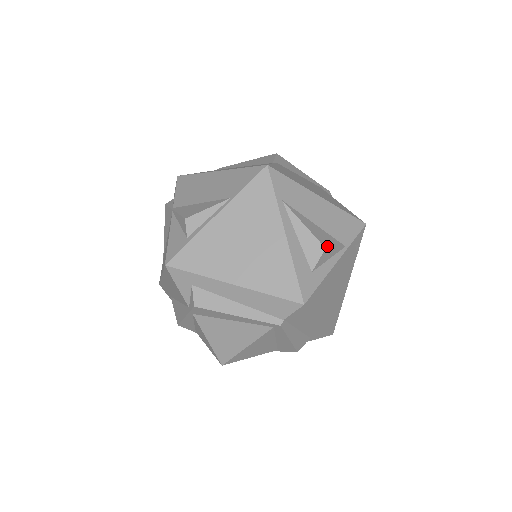
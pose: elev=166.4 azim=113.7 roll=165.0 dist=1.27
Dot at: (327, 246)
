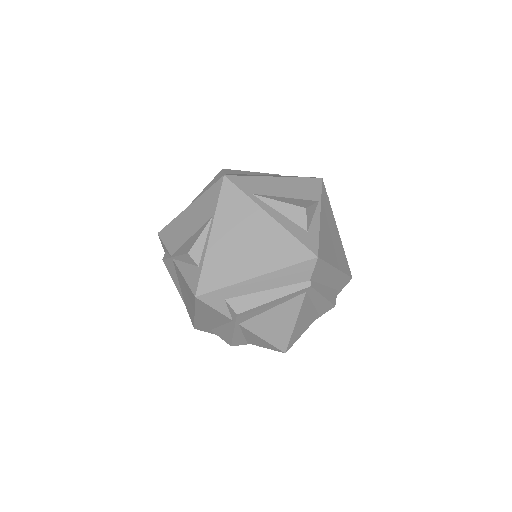
Dot at: (306, 206)
